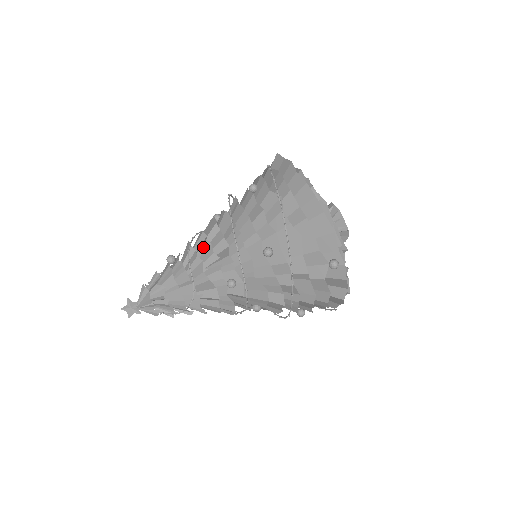
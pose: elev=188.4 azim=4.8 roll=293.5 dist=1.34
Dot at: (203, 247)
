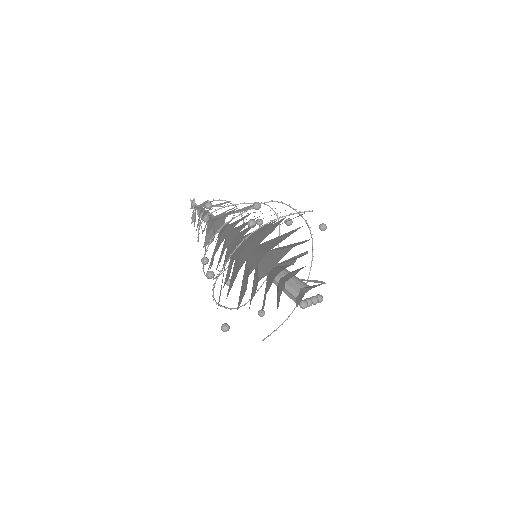
Dot at: (213, 222)
